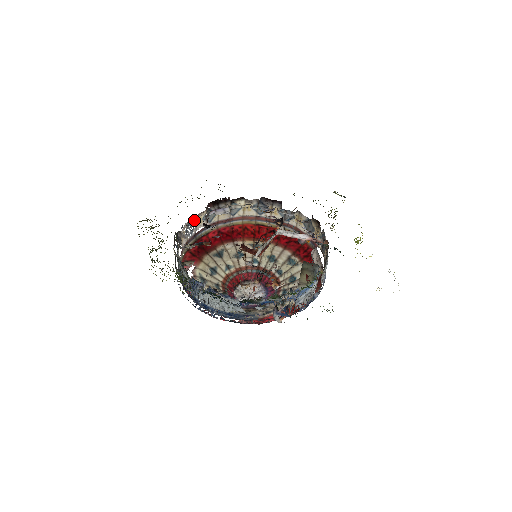
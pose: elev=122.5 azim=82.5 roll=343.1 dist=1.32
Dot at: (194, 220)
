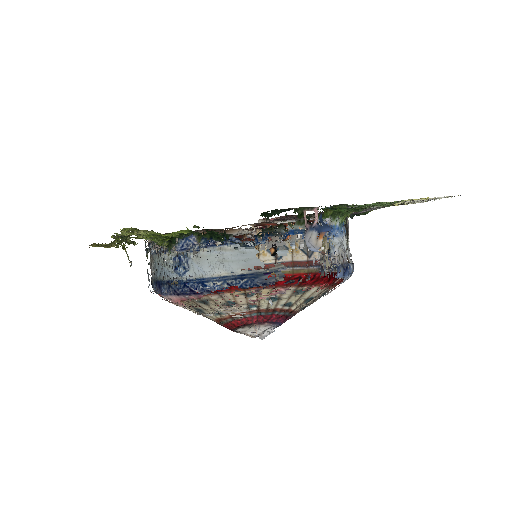
Dot at: occluded
